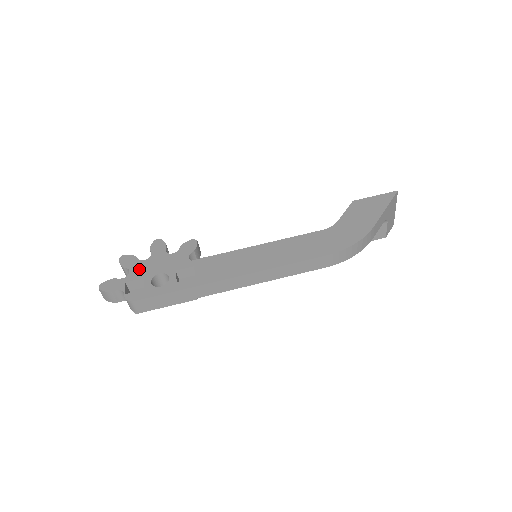
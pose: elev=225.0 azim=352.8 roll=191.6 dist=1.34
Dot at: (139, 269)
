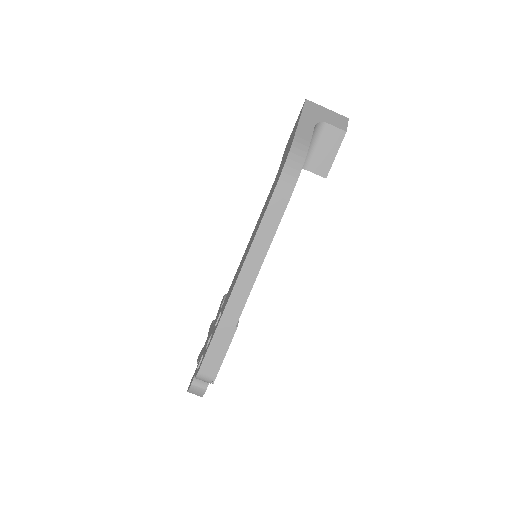
Dot at: (202, 352)
